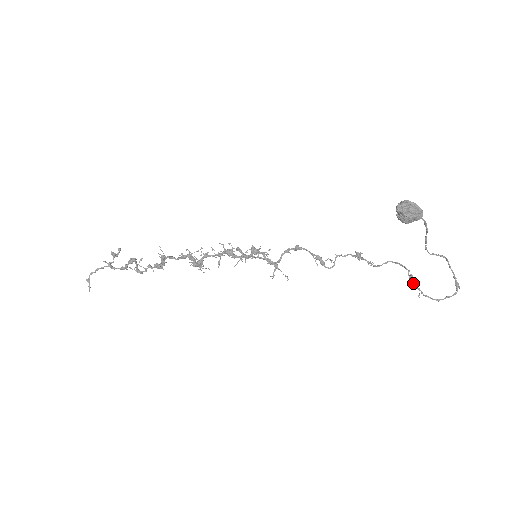
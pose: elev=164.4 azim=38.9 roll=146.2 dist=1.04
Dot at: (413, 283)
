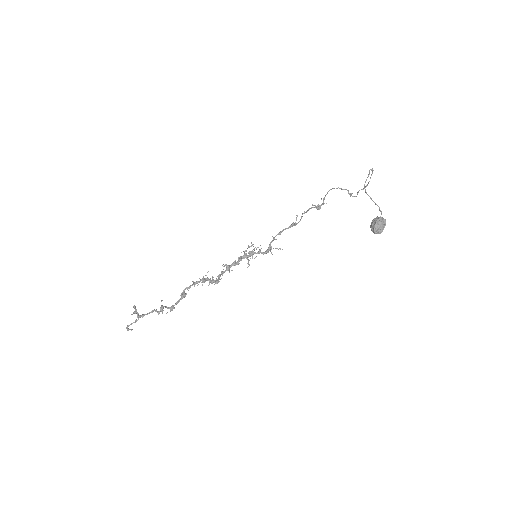
Dot at: occluded
